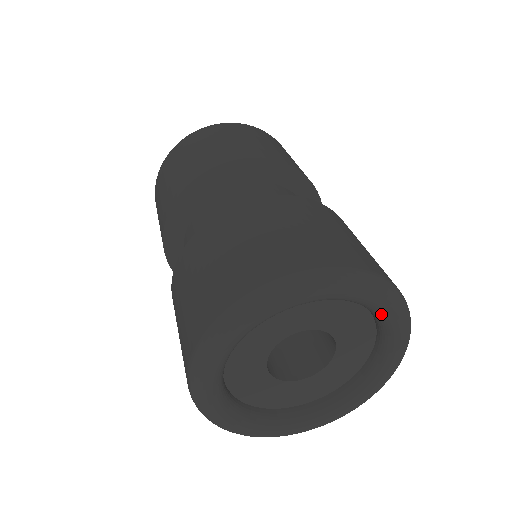
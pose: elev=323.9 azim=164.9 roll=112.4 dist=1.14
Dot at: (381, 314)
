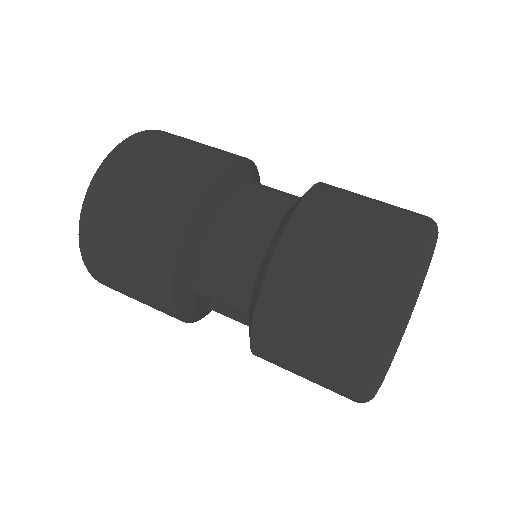
Dot at: occluded
